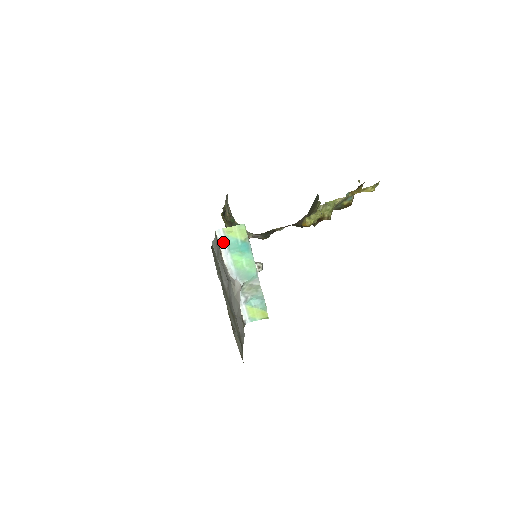
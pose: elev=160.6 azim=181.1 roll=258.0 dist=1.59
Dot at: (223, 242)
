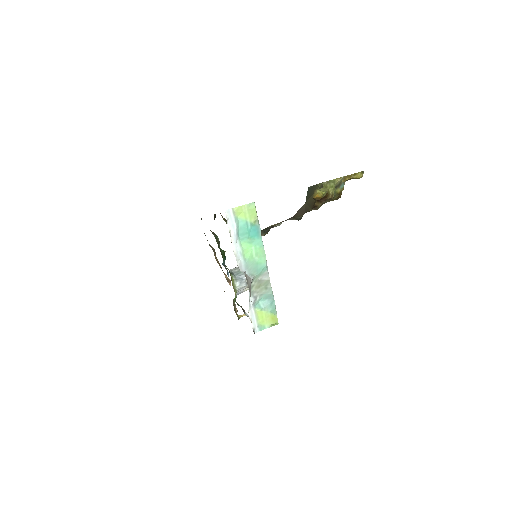
Dot at: (232, 225)
